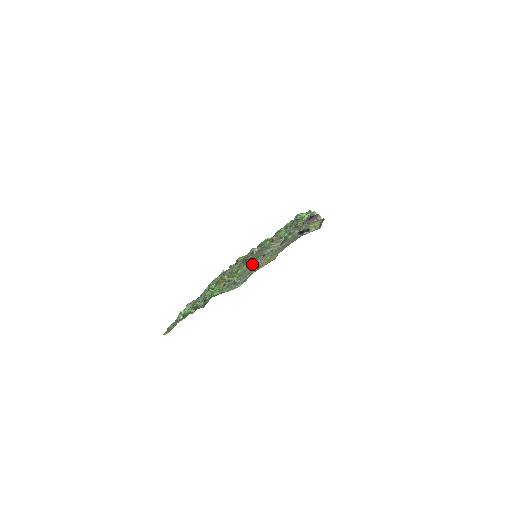
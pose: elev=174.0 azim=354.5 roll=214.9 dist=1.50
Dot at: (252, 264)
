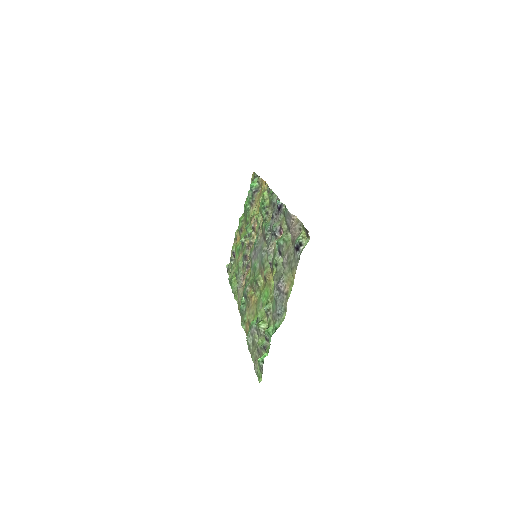
Dot at: (267, 276)
